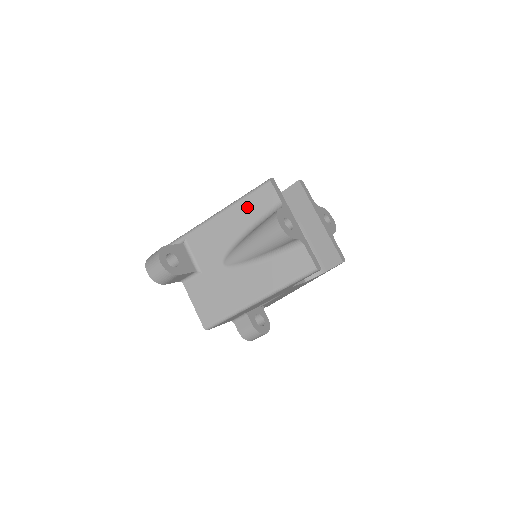
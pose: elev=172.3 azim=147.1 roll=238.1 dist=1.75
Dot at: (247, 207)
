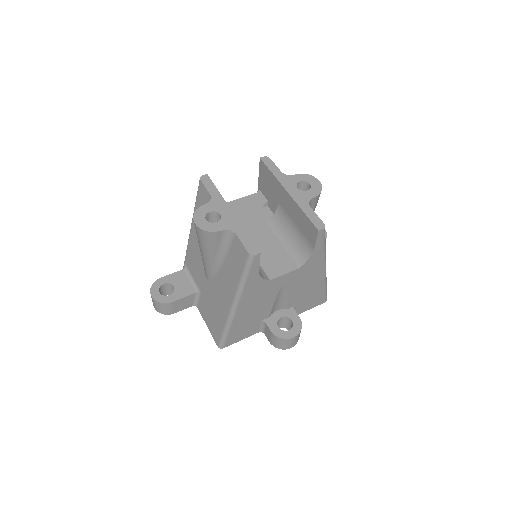
Dot at: occluded
